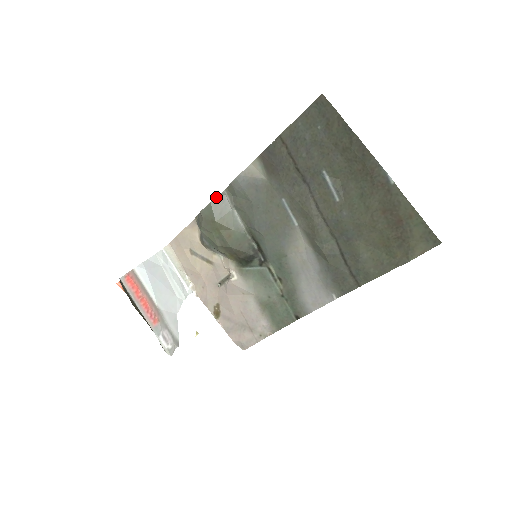
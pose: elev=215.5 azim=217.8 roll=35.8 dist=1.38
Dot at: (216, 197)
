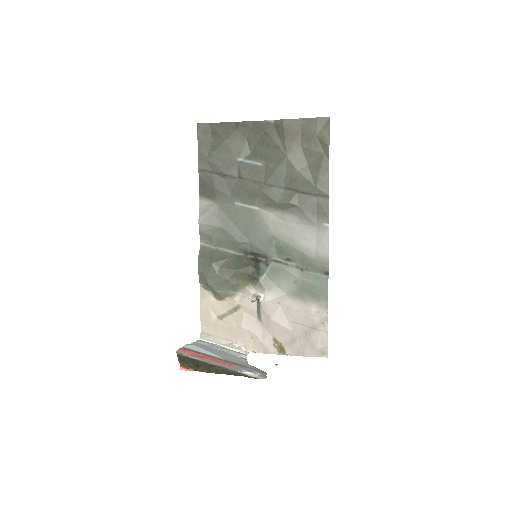
Dot at: (199, 252)
